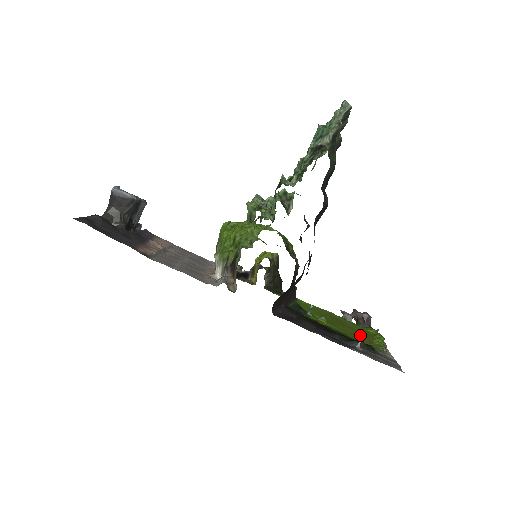
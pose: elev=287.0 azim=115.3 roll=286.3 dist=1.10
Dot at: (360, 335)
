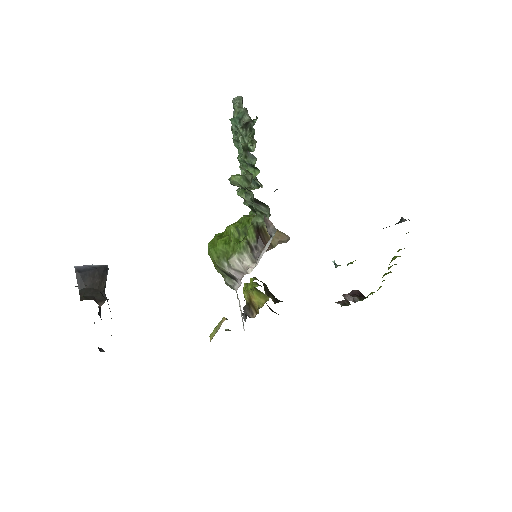
Dot at: occluded
